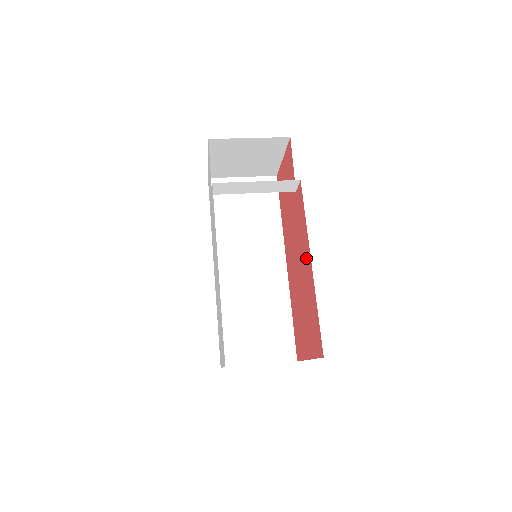
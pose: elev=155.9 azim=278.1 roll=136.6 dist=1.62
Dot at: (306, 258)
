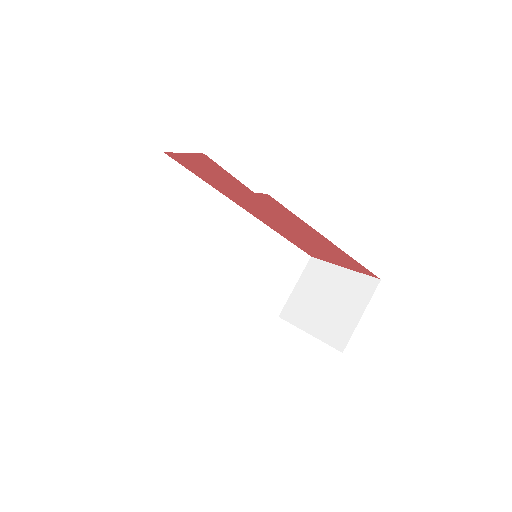
Dot at: (313, 234)
